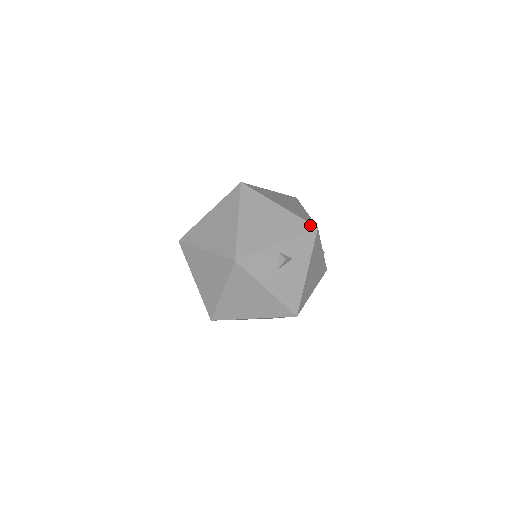
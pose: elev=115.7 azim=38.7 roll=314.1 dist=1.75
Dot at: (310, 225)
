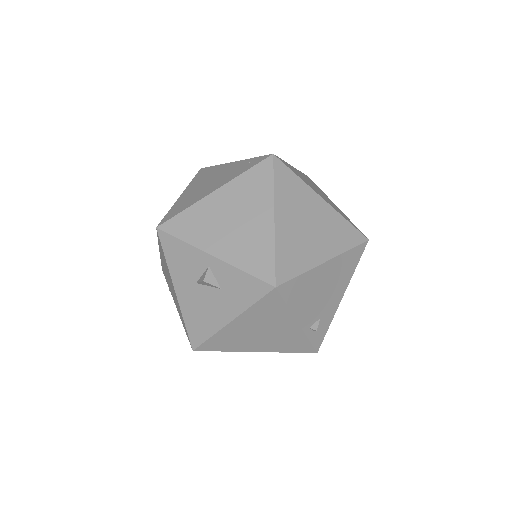
Dot at: (272, 275)
